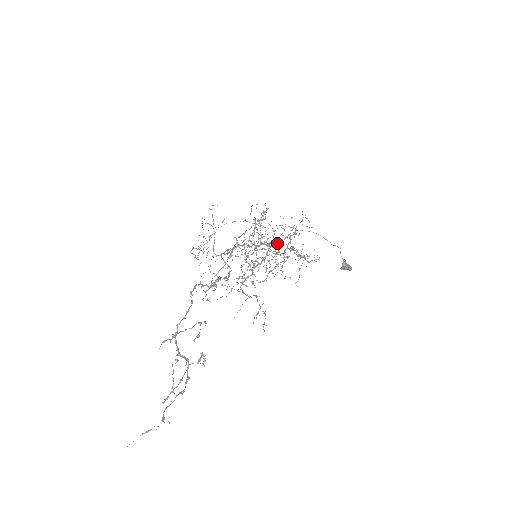
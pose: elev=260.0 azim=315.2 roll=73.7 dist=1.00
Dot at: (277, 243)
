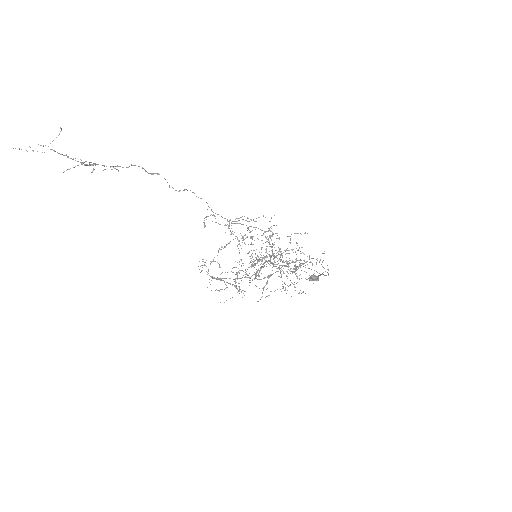
Dot at: occluded
